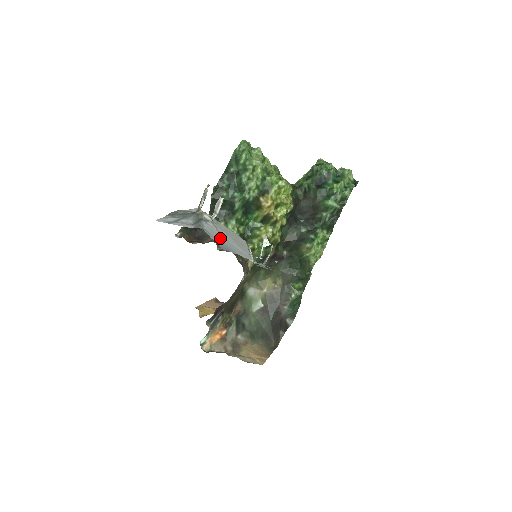
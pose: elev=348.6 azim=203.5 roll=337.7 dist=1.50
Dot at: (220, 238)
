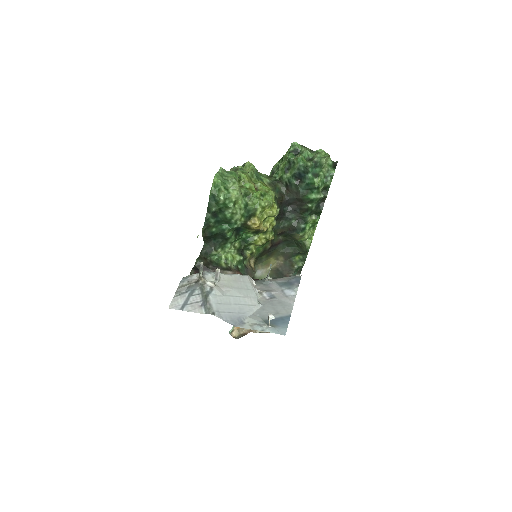
Dot at: (229, 307)
